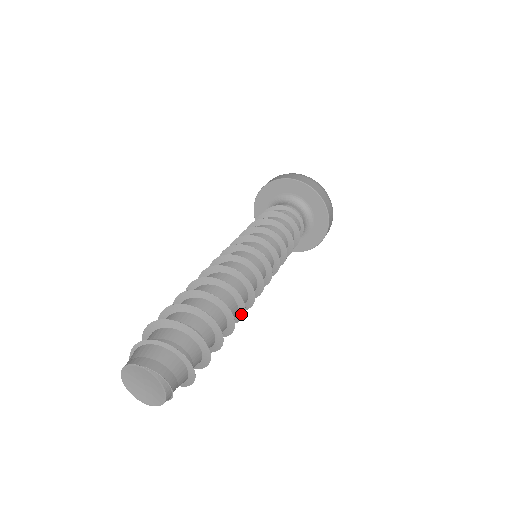
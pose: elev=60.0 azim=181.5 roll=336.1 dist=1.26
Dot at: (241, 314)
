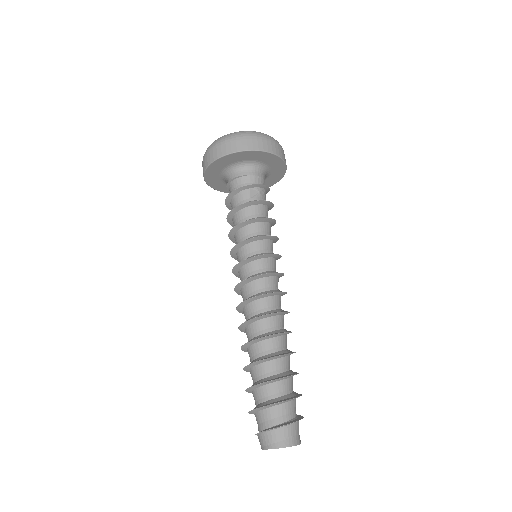
Dot at: occluded
